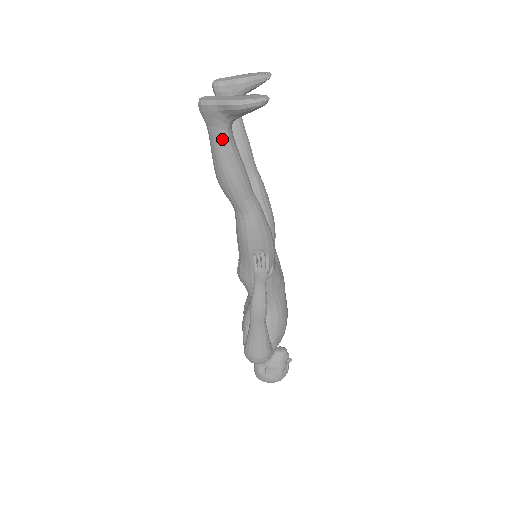
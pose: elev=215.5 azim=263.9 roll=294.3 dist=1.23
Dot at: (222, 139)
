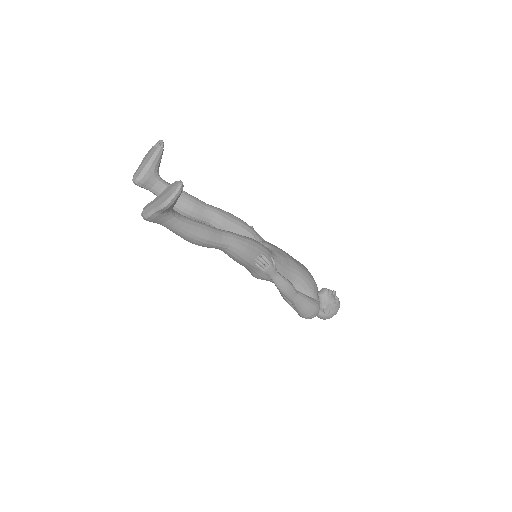
Dot at: (175, 224)
